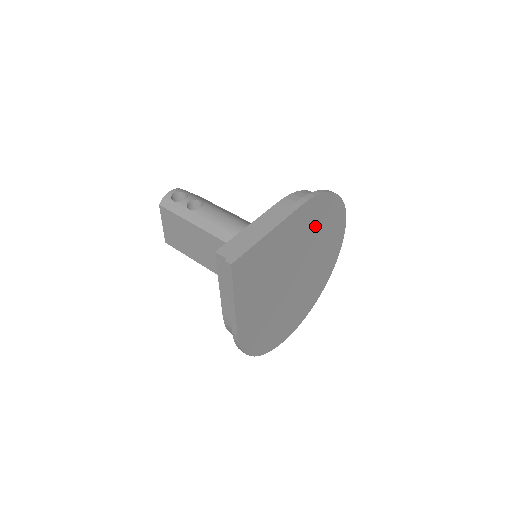
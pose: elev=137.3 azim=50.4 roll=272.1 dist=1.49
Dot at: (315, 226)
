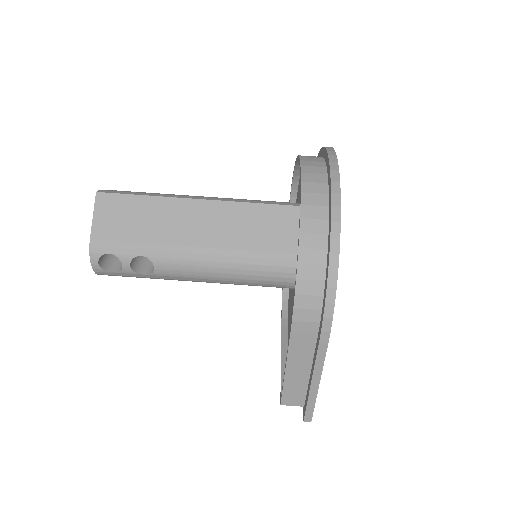
Dot at: occluded
